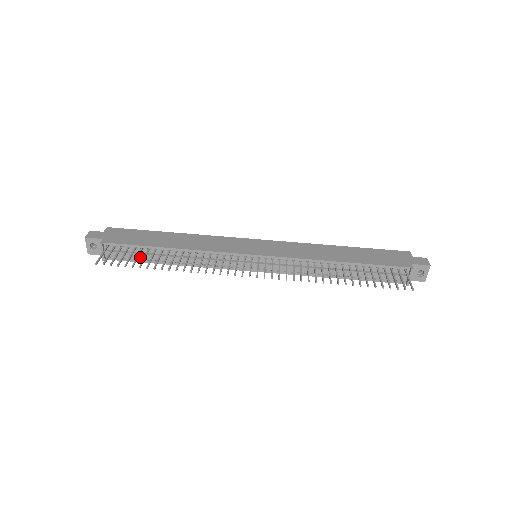
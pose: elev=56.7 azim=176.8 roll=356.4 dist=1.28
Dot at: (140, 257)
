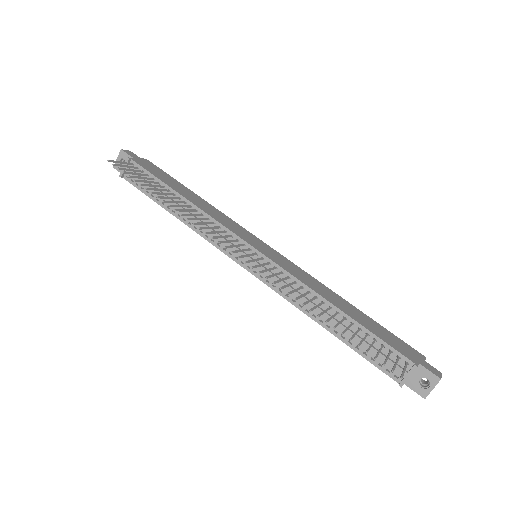
Dot at: (152, 191)
